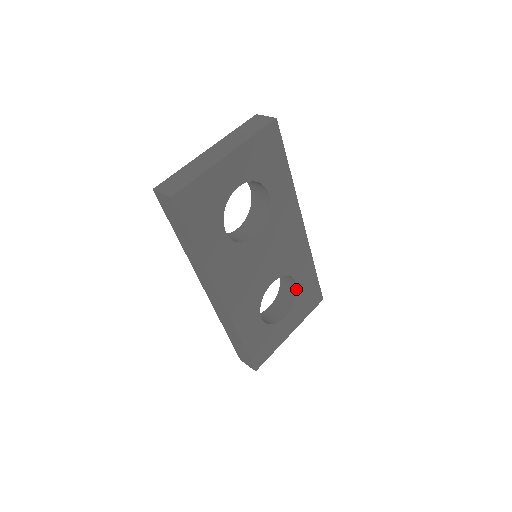
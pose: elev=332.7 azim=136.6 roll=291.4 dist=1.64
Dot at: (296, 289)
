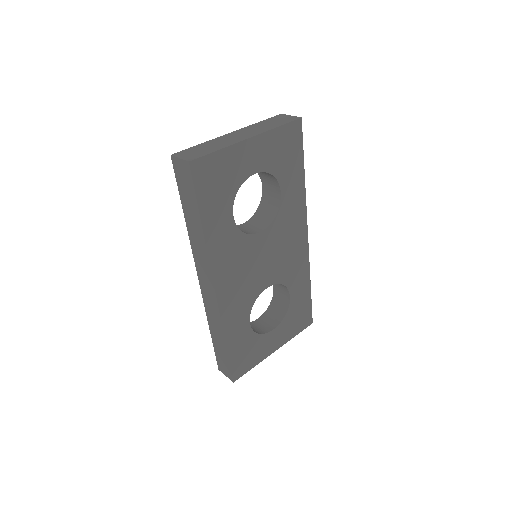
Dot at: (289, 303)
